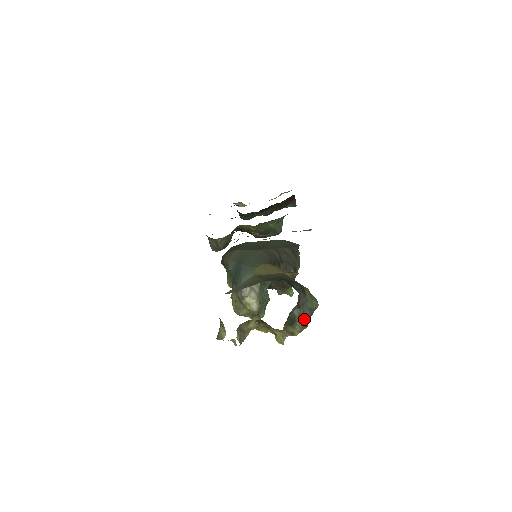
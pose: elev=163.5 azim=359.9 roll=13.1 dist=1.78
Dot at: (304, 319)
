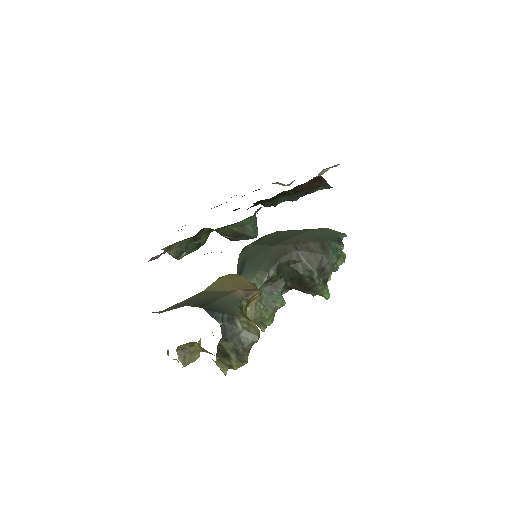
Dot at: (239, 353)
